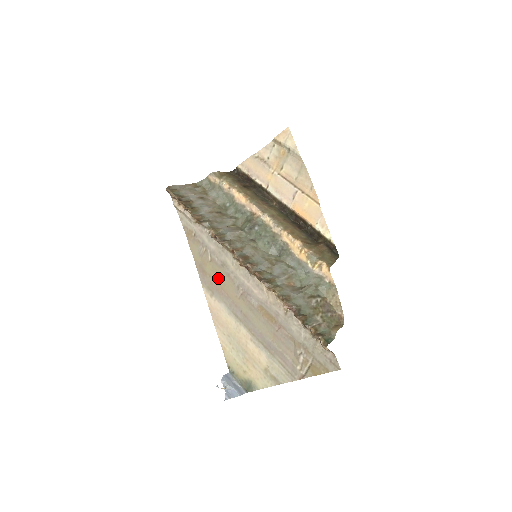
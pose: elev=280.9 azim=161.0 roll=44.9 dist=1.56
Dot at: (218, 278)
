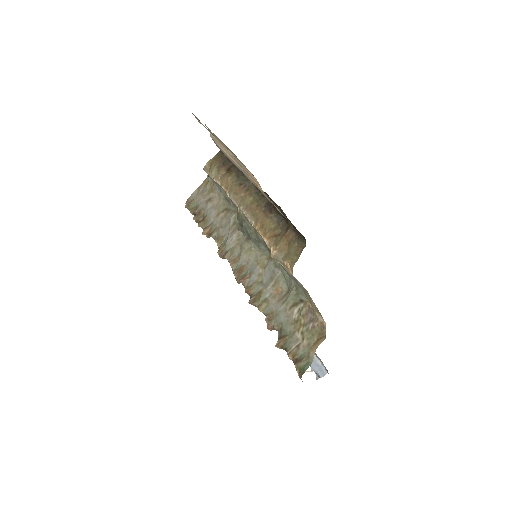
Dot at: occluded
